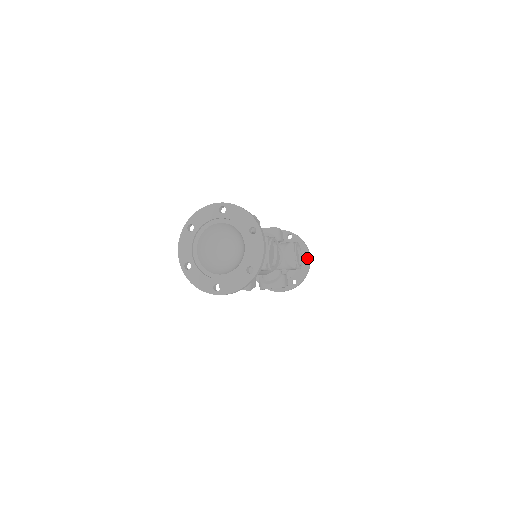
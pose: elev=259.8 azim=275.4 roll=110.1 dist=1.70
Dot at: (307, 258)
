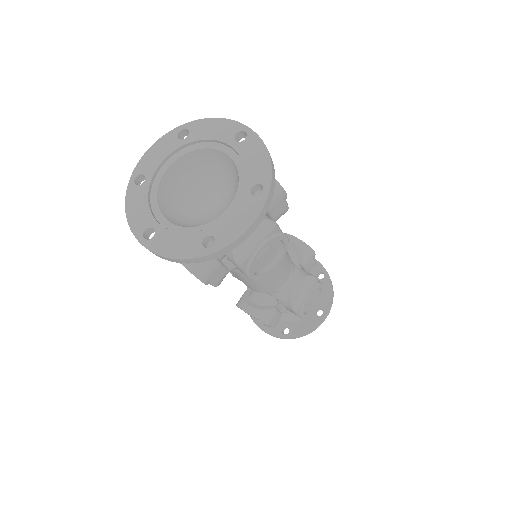
Dot at: (322, 315)
